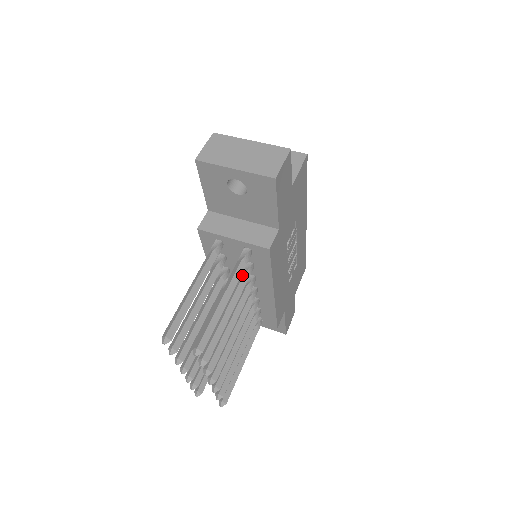
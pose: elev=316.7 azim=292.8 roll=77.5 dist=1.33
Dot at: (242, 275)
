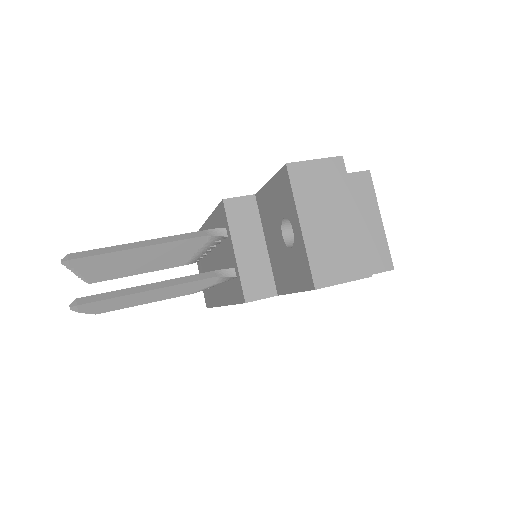
Dot at: occluded
